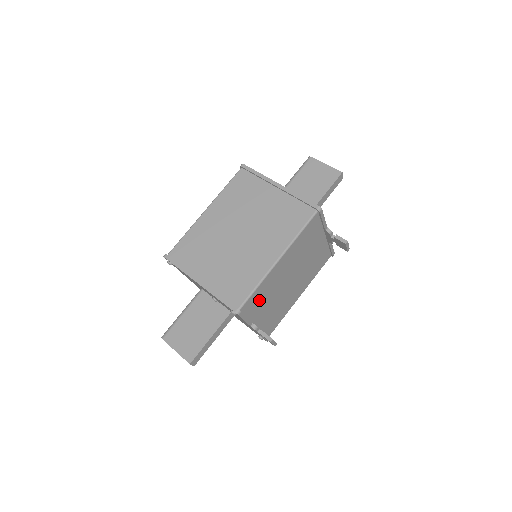
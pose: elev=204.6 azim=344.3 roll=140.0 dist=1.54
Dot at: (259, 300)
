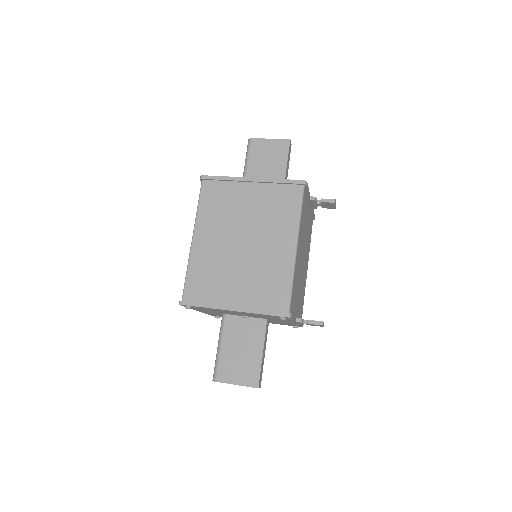
Dot at: (294, 294)
